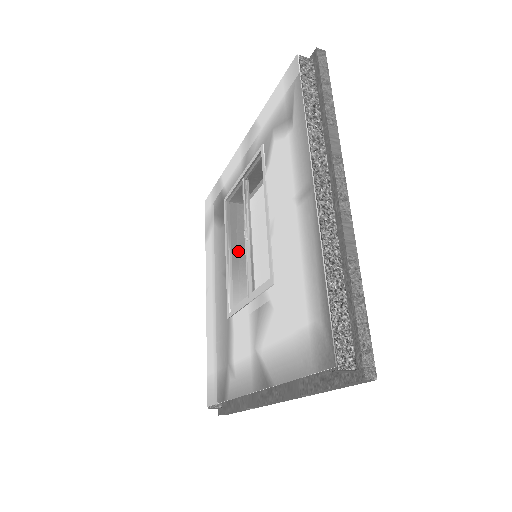
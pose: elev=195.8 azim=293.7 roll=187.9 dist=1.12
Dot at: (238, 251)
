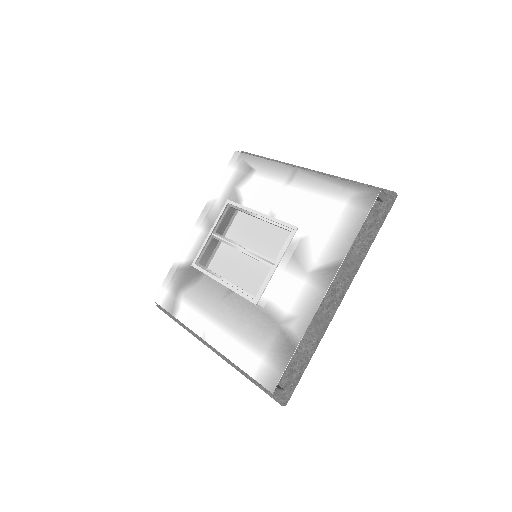
Dot at: (235, 268)
